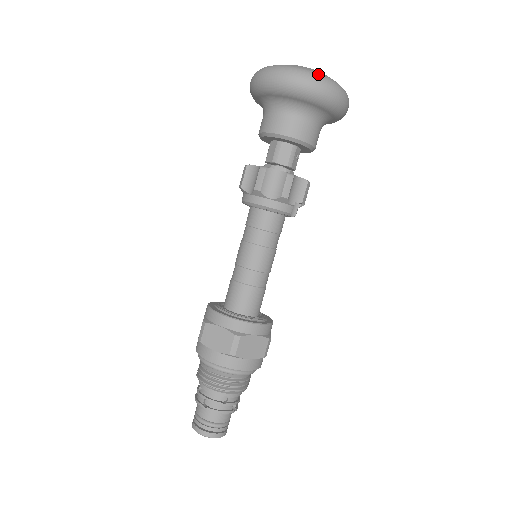
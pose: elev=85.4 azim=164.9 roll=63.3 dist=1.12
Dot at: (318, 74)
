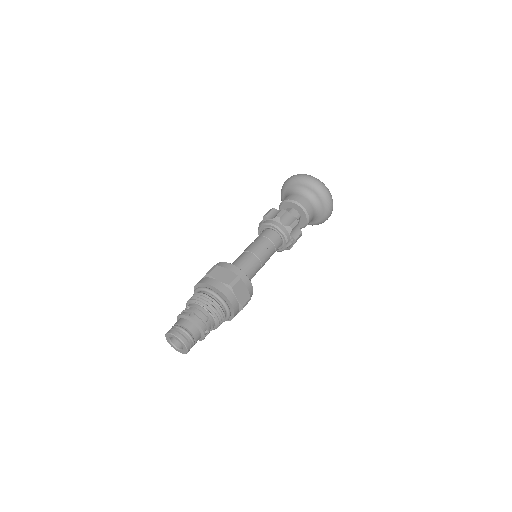
Dot at: occluded
